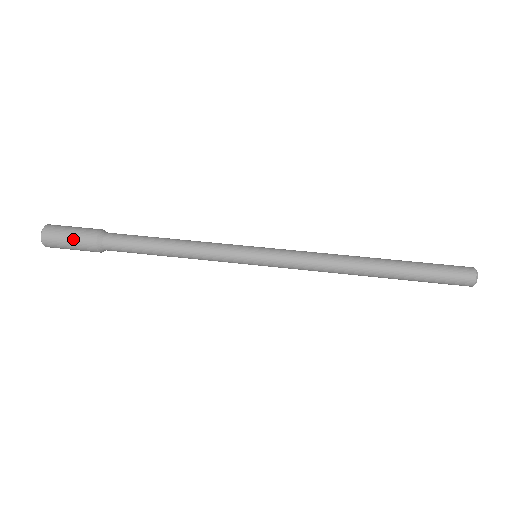
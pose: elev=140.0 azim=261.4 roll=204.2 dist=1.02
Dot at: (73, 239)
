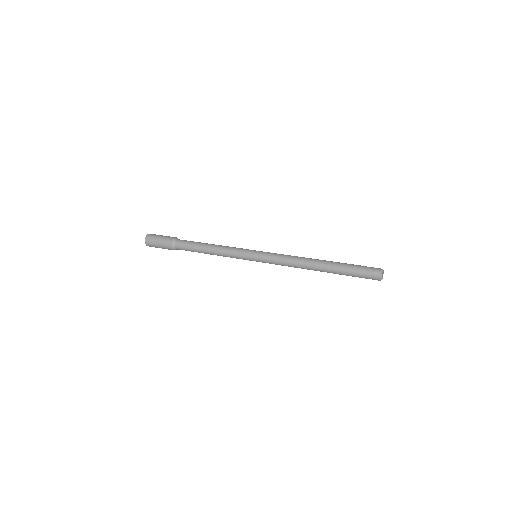
Dot at: (163, 237)
